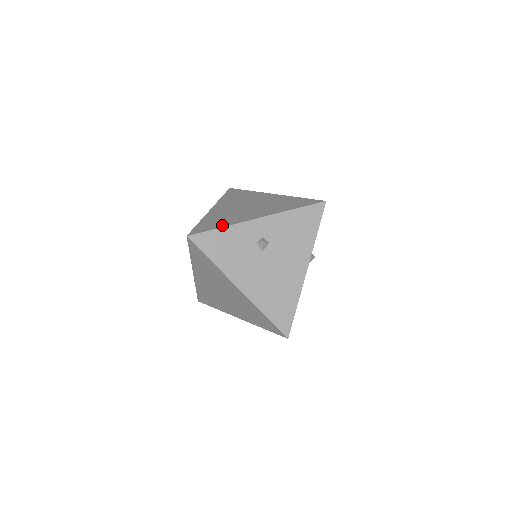
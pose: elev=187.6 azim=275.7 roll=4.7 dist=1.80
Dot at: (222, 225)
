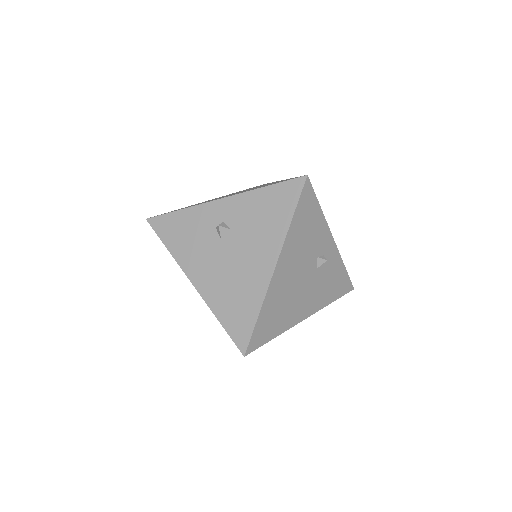
Dot at: (184, 208)
